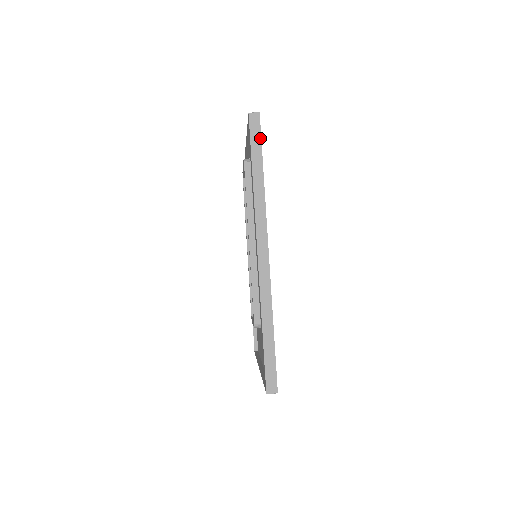
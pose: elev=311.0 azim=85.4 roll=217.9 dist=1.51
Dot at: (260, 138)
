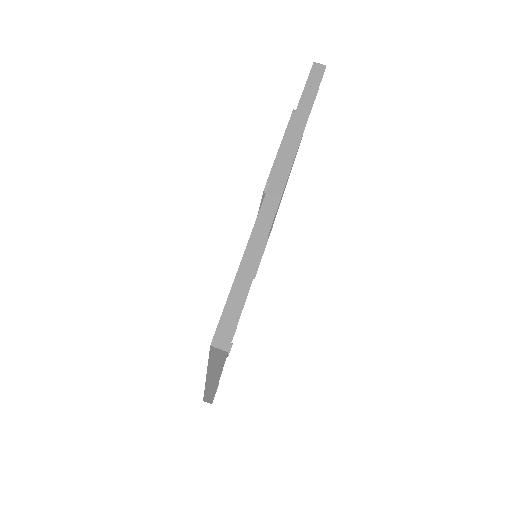
Dot at: (223, 361)
